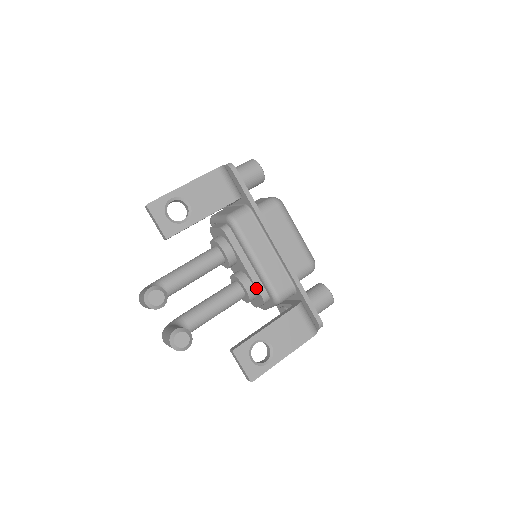
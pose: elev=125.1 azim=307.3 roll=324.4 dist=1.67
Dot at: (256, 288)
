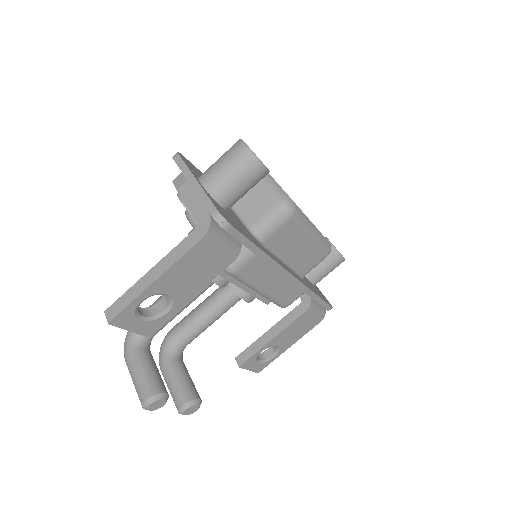
Dot at: (259, 299)
